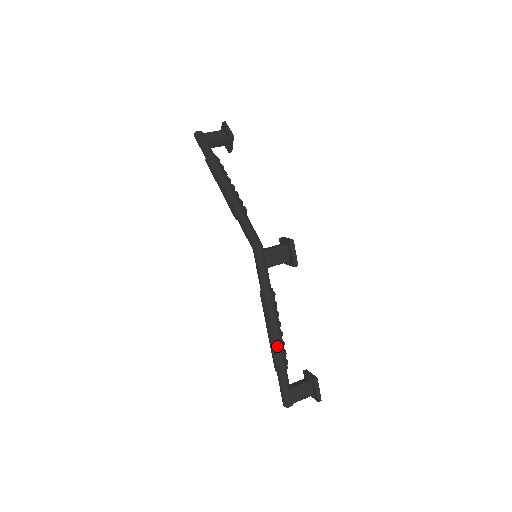
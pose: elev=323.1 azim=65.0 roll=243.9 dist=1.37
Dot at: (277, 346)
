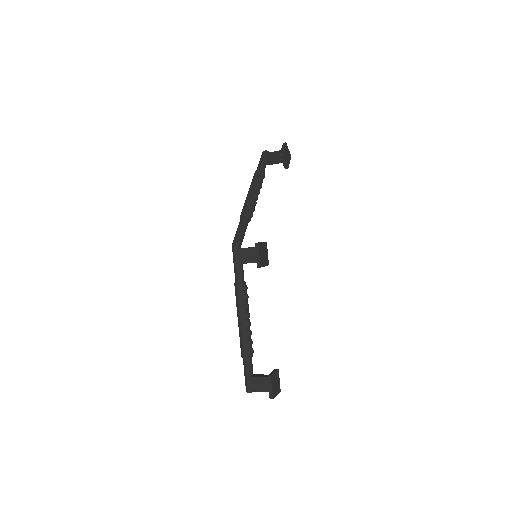
Dot at: (241, 333)
